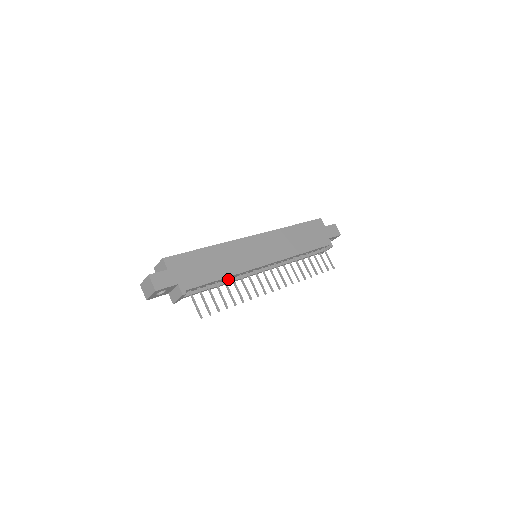
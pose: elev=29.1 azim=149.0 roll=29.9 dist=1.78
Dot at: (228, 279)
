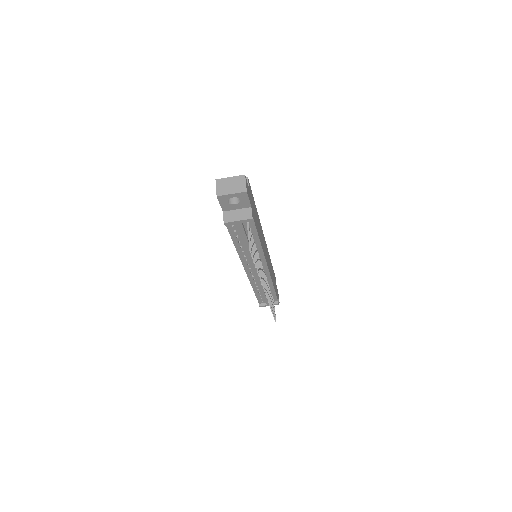
Dot at: occluded
